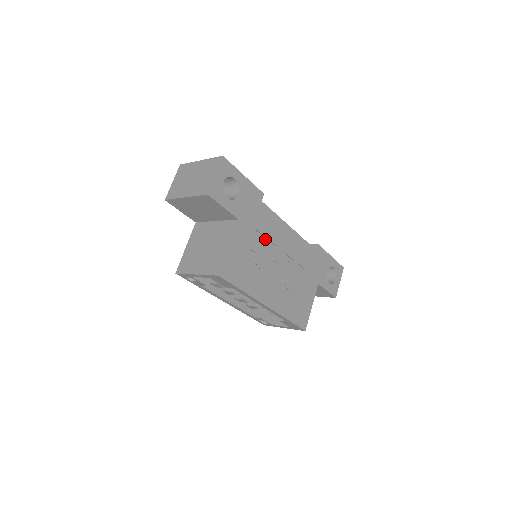
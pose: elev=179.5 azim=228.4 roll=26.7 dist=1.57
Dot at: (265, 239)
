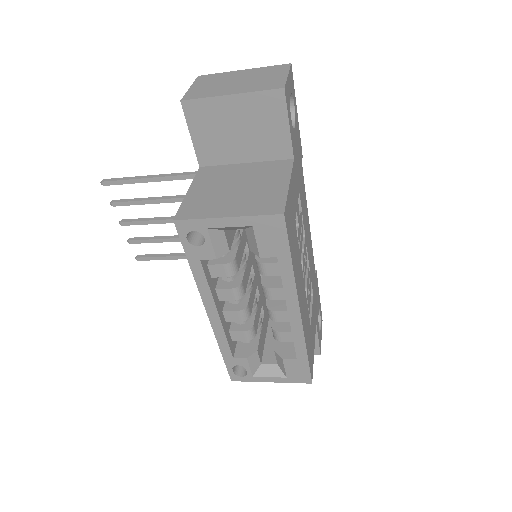
Dot at: occluded
